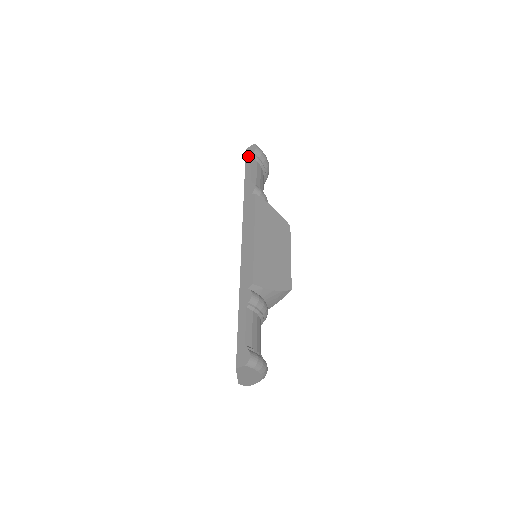
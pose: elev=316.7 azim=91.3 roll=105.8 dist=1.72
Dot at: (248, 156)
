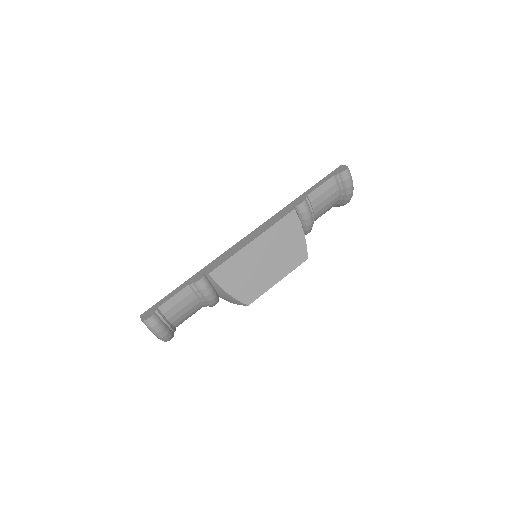
Dot at: (333, 172)
